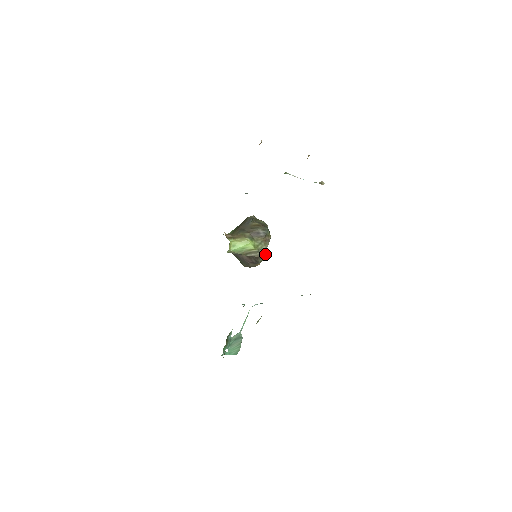
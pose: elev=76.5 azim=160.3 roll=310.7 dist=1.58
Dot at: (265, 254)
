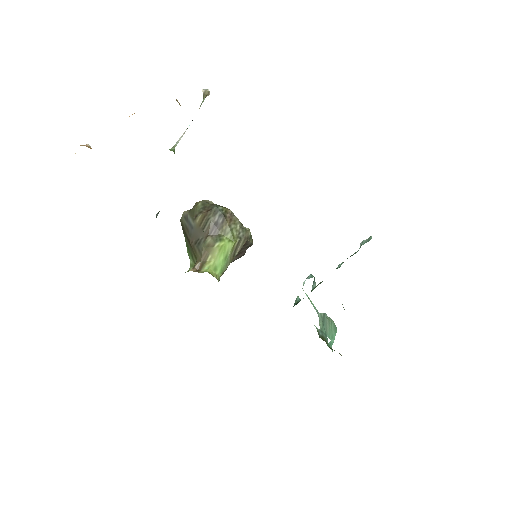
Dot at: (247, 231)
